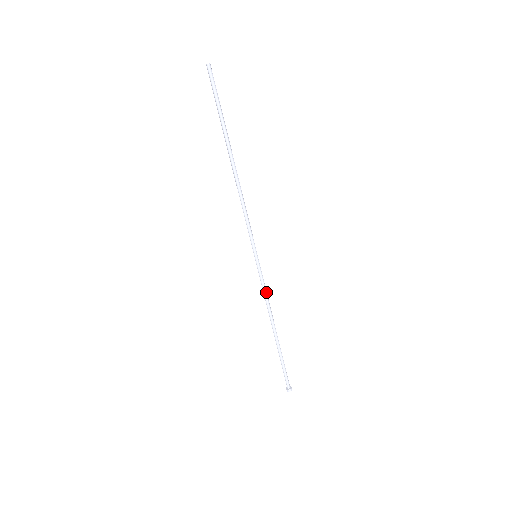
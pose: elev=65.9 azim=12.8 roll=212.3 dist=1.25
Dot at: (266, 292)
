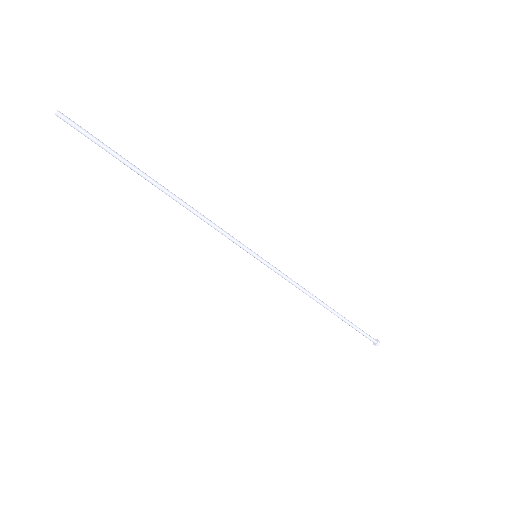
Dot at: (290, 281)
